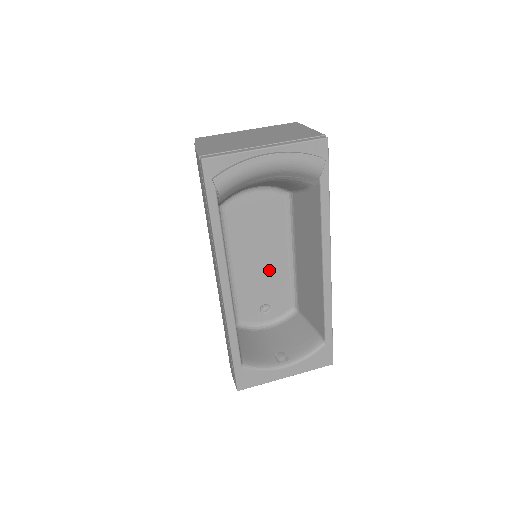
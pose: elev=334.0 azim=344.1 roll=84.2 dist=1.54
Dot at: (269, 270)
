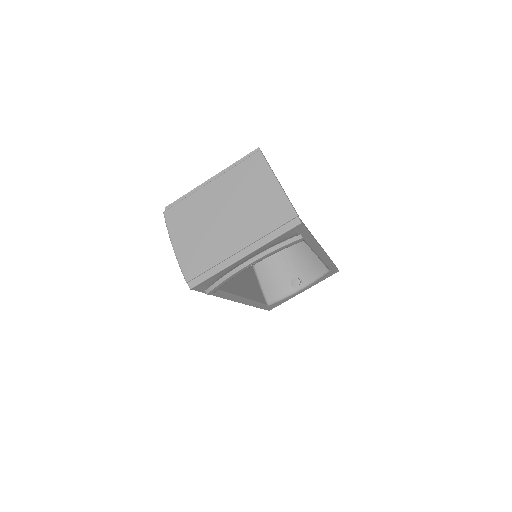
Dot at: occluded
